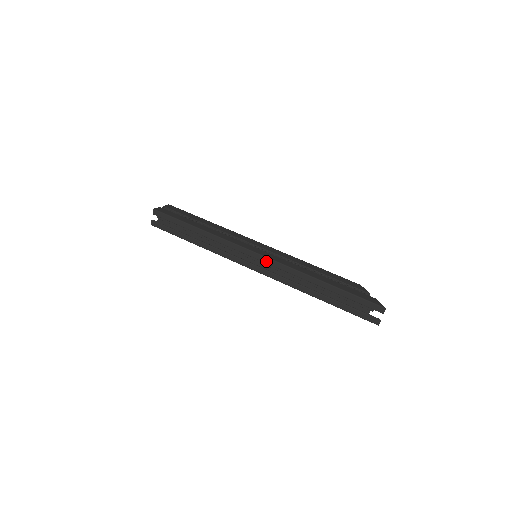
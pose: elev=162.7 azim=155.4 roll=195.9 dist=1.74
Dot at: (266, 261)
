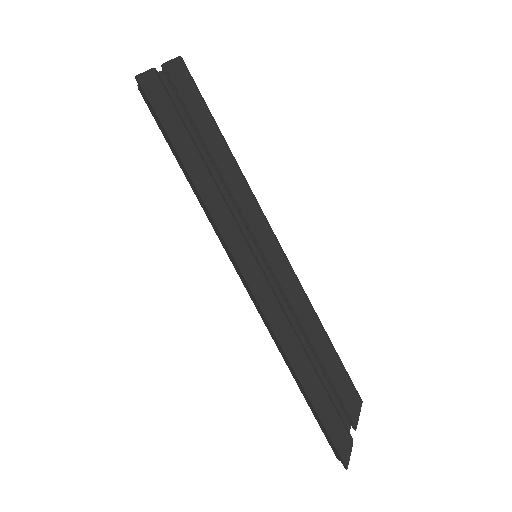
Dot at: (250, 292)
